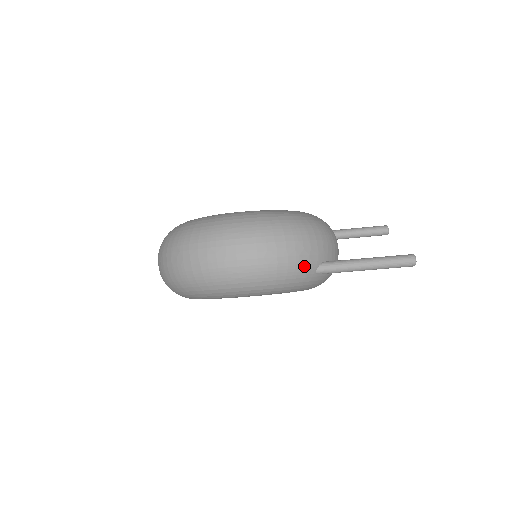
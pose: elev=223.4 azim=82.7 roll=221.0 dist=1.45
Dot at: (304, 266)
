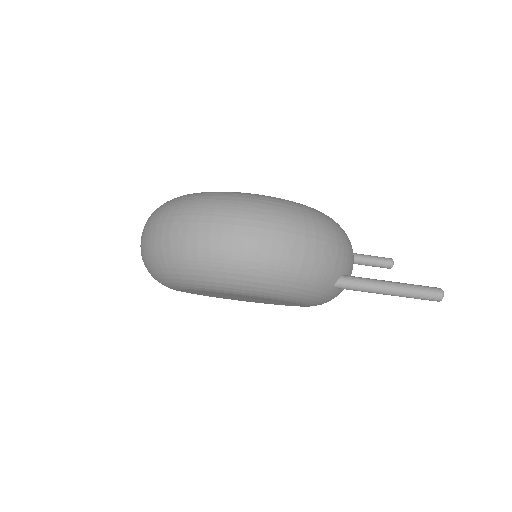
Dot at: (327, 273)
